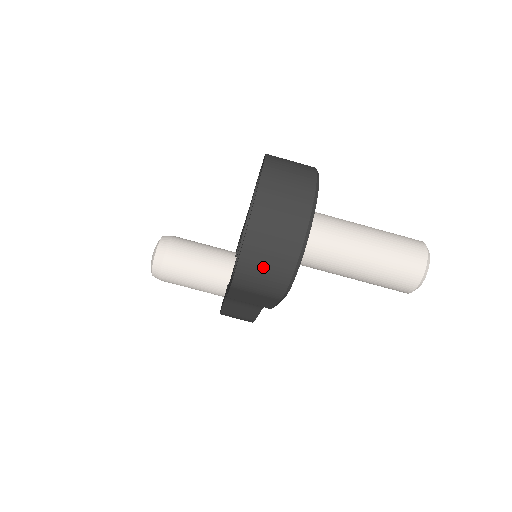
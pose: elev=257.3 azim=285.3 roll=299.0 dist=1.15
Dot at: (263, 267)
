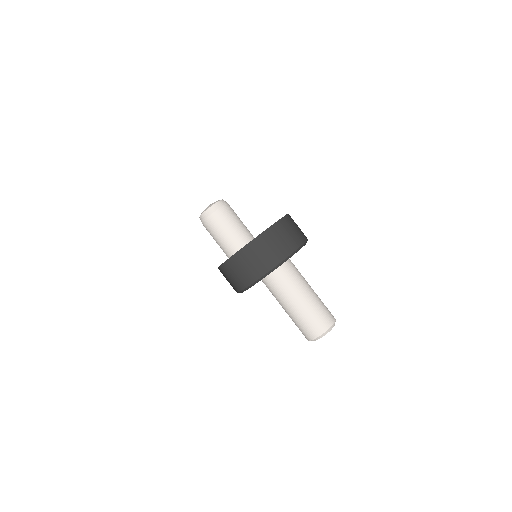
Dot at: (237, 272)
